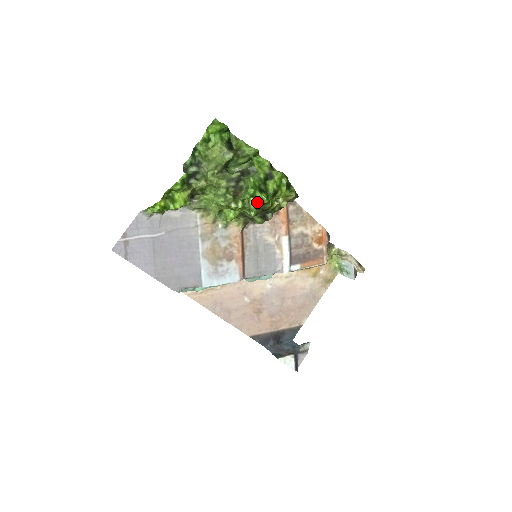
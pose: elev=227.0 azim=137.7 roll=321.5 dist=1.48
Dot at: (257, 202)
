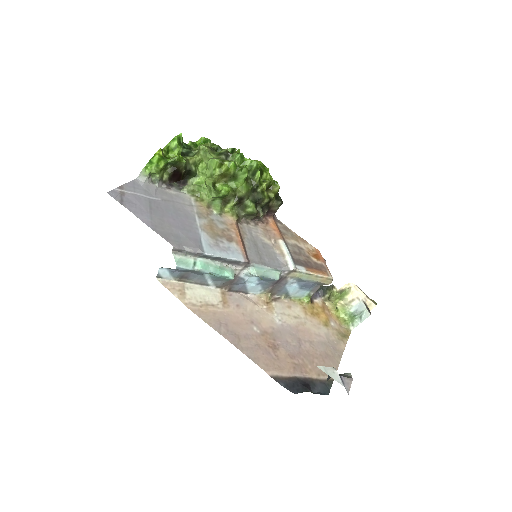
Dot at: occluded
